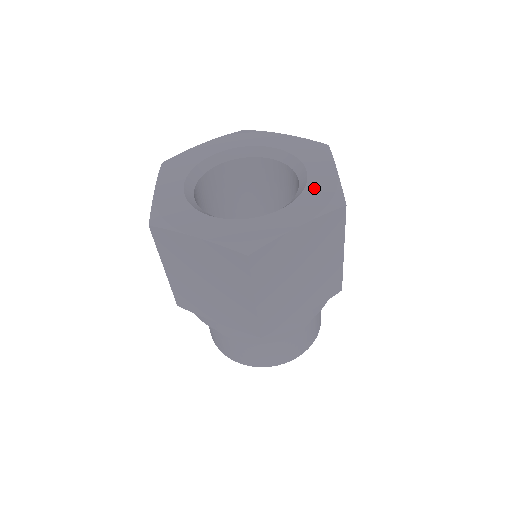
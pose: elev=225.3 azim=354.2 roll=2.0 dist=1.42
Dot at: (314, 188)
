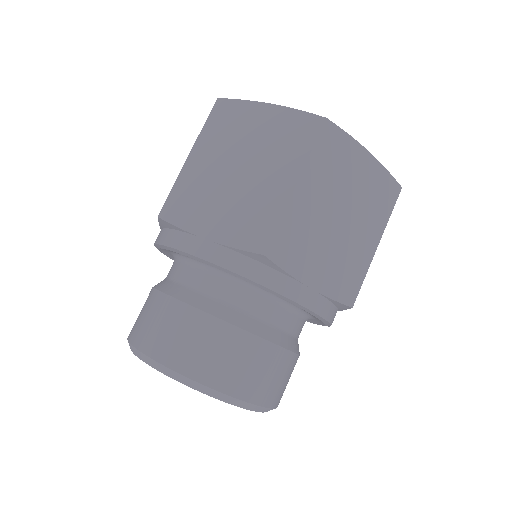
Dot at: occluded
